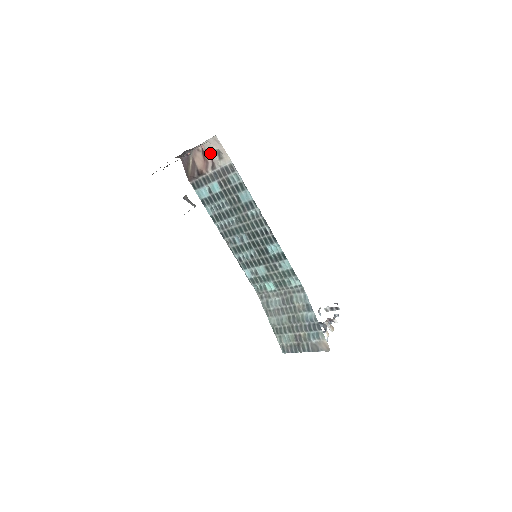
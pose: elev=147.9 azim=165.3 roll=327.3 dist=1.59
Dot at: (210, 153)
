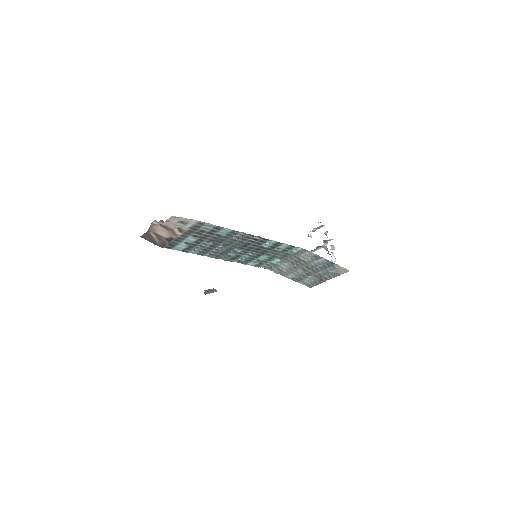
Dot at: (173, 226)
